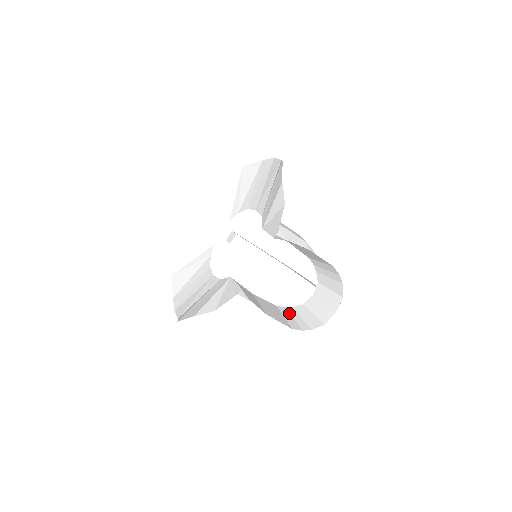
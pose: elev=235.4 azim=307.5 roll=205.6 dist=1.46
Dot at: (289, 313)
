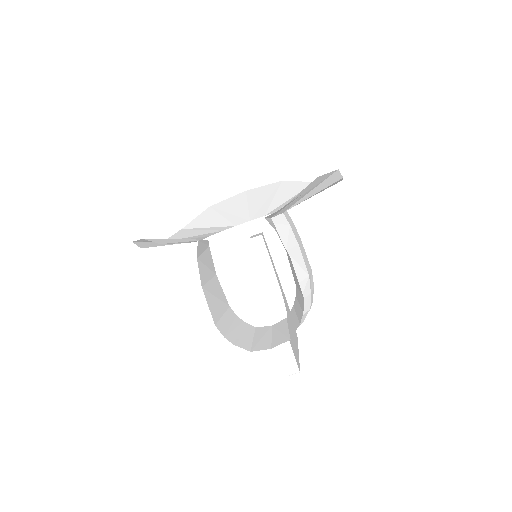
Dot at: (233, 320)
